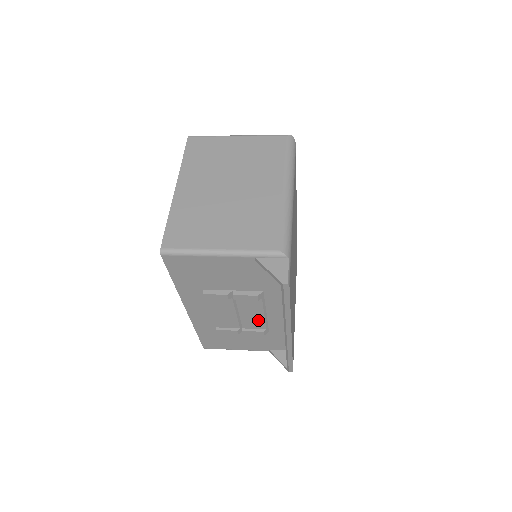
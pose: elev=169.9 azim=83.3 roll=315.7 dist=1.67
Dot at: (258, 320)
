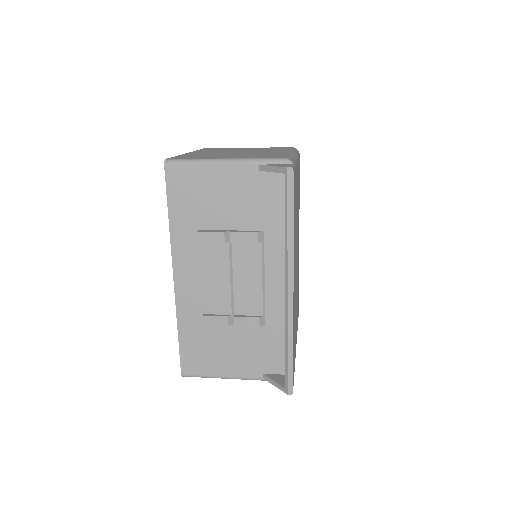
Dot at: (254, 297)
